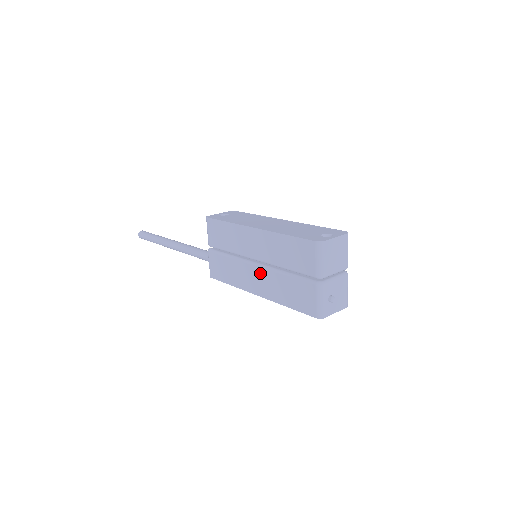
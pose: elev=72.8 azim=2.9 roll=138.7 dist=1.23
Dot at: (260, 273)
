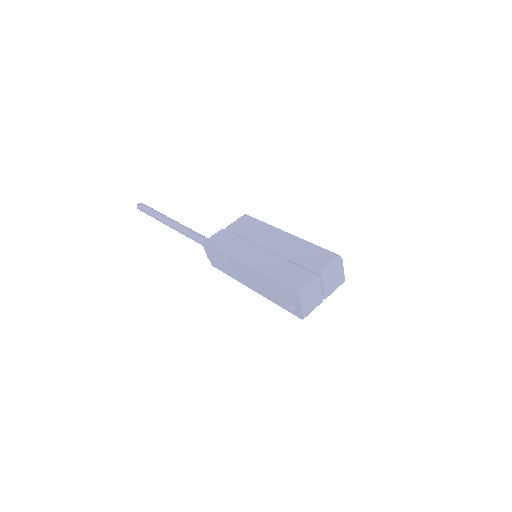
Dot at: (265, 254)
